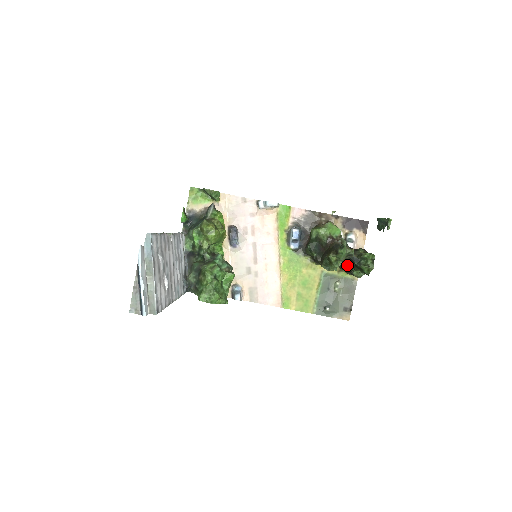
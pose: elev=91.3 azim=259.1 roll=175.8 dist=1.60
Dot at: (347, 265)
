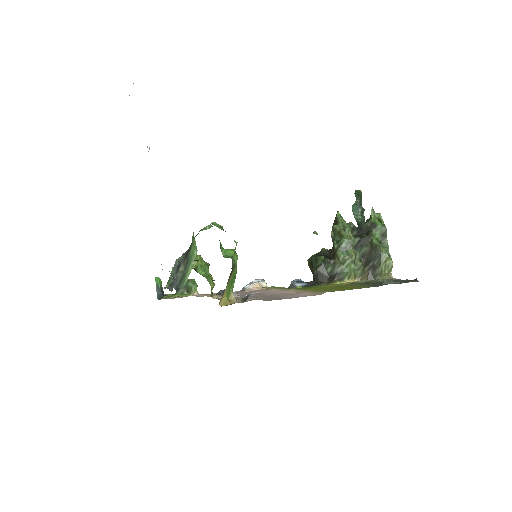
Dot at: (362, 245)
